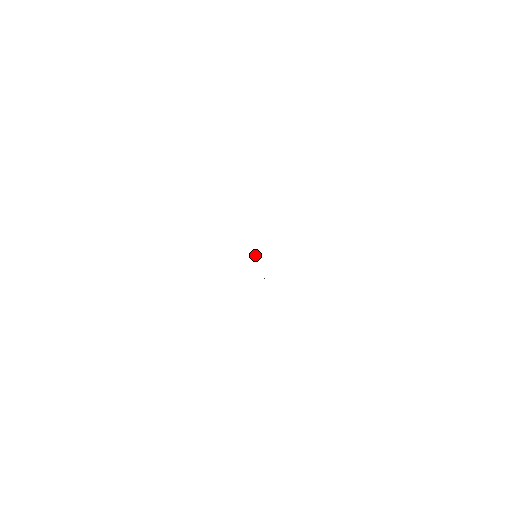
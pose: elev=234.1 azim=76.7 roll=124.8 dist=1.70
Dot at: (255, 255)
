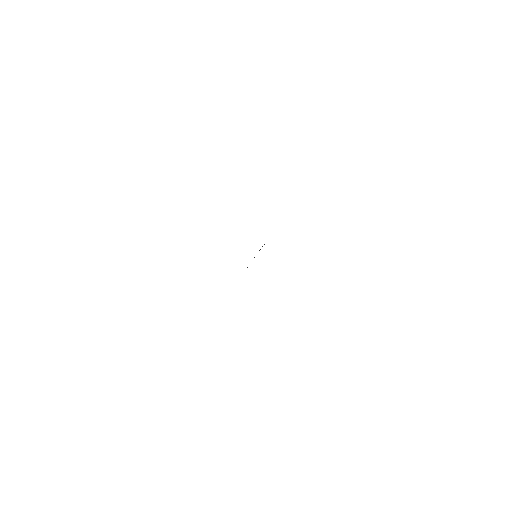
Dot at: occluded
